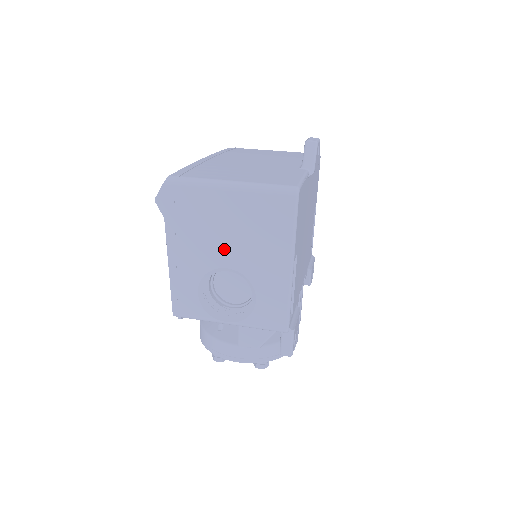
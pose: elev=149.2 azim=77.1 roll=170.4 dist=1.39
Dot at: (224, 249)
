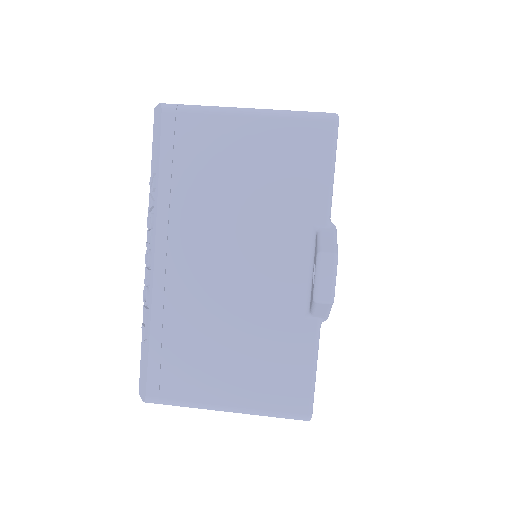
Dot at: occluded
